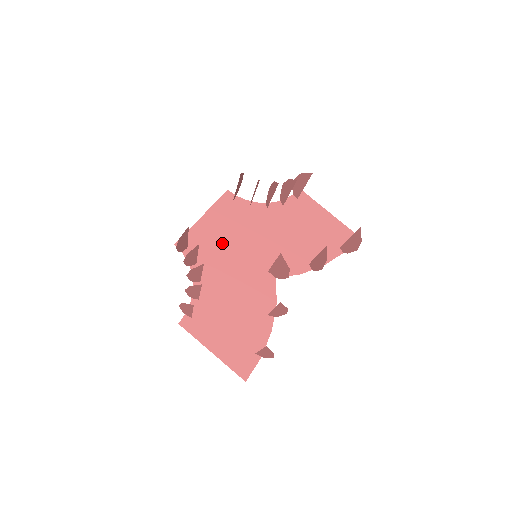
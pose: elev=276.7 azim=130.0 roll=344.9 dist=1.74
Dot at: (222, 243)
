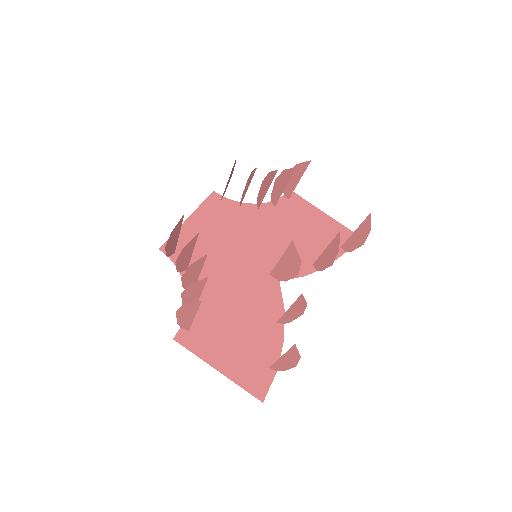
Dot at: (214, 246)
